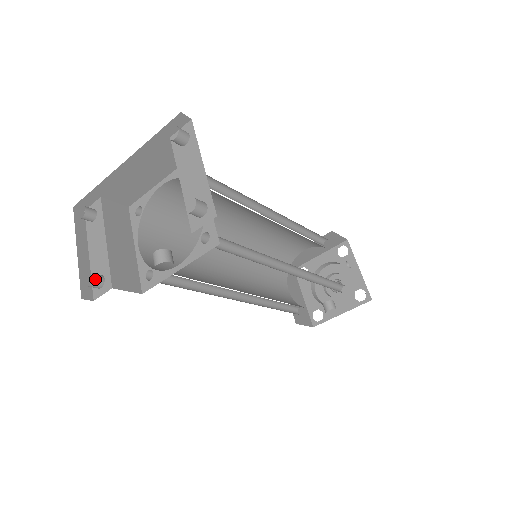
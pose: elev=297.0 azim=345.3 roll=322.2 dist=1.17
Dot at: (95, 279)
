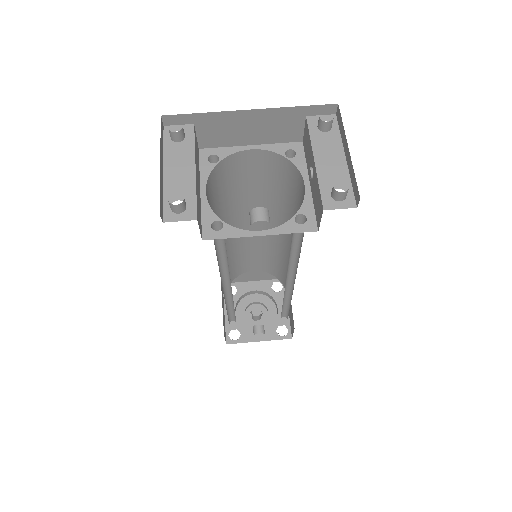
Dot at: (184, 202)
